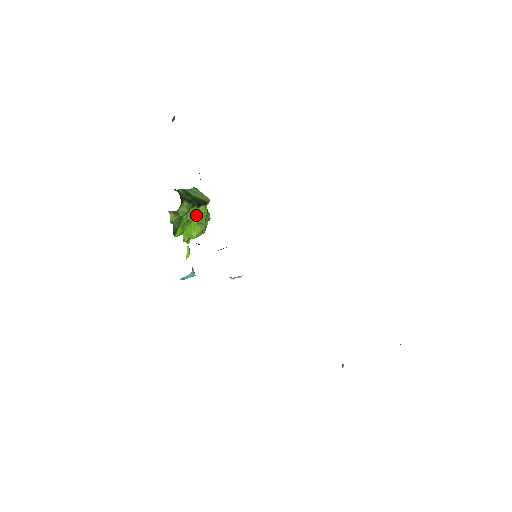
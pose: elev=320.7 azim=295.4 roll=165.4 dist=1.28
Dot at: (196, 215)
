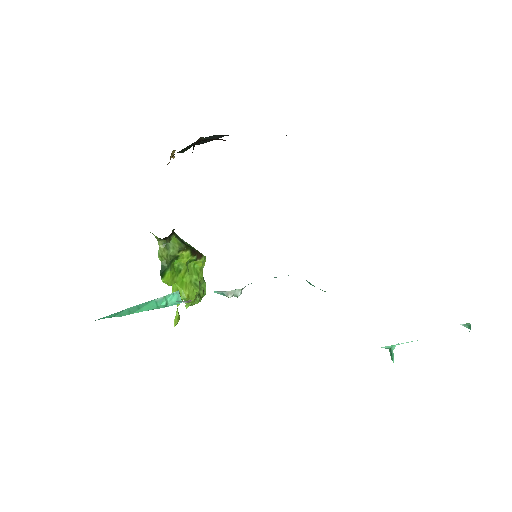
Dot at: (189, 272)
